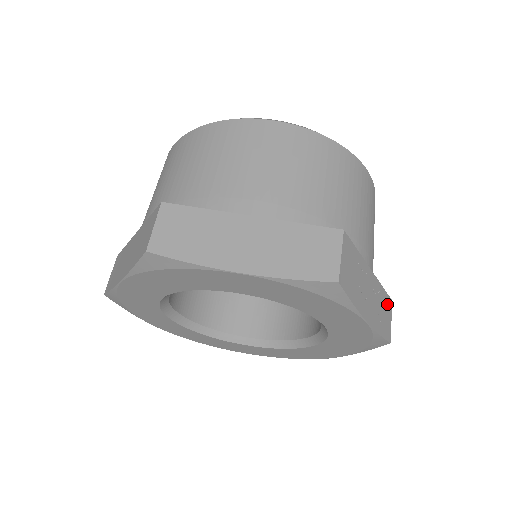
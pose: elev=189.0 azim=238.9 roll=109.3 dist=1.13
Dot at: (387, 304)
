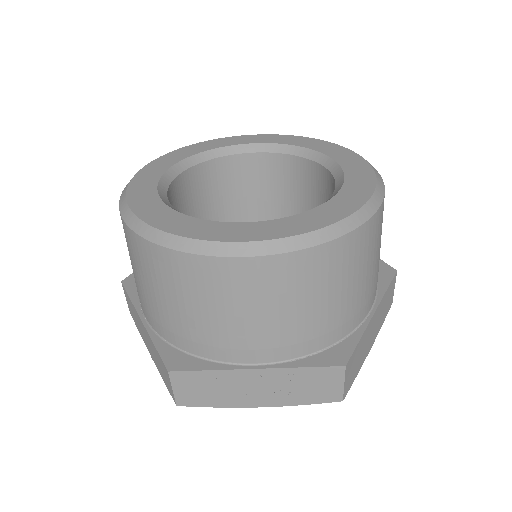
Dot at: (324, 375)
